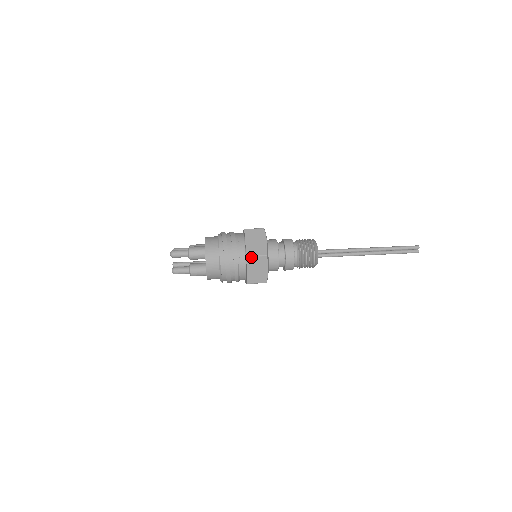
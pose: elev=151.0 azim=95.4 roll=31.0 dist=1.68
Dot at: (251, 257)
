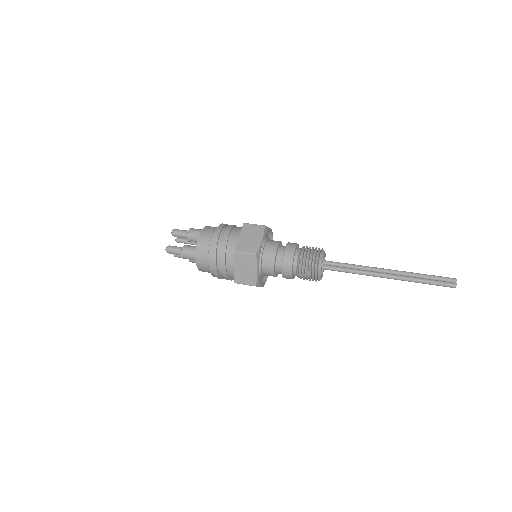
Dot at: occluded
